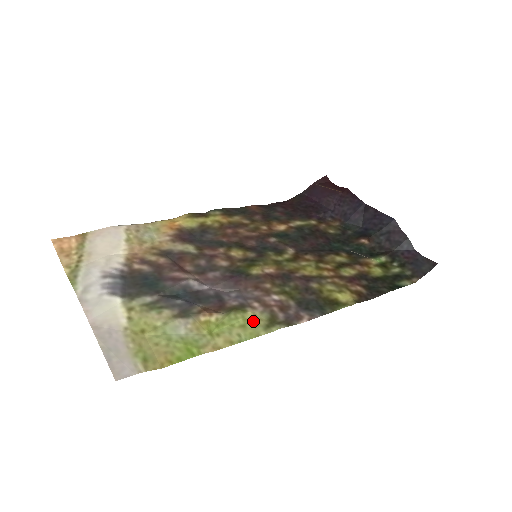
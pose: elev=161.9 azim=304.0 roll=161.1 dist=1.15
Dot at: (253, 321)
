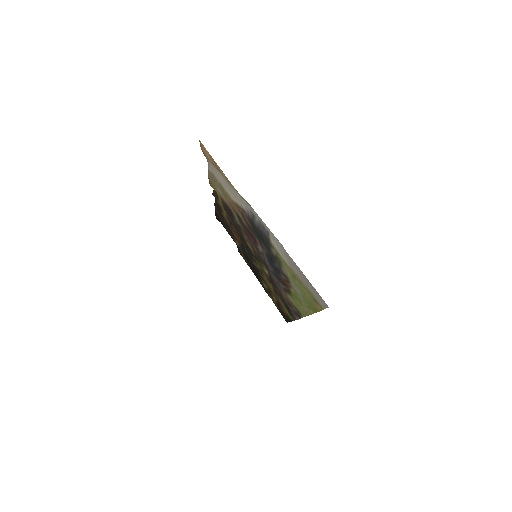
Dot at: (296, 304)
